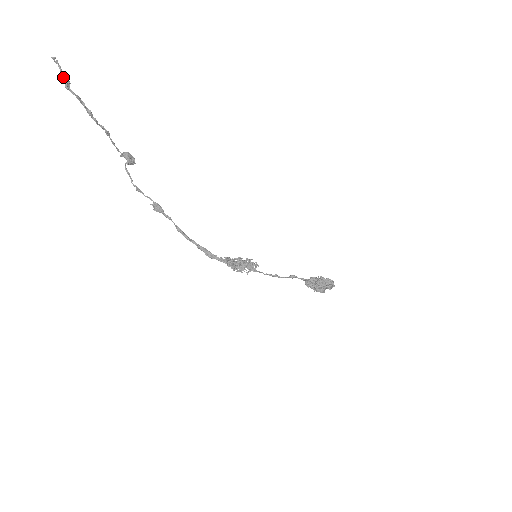
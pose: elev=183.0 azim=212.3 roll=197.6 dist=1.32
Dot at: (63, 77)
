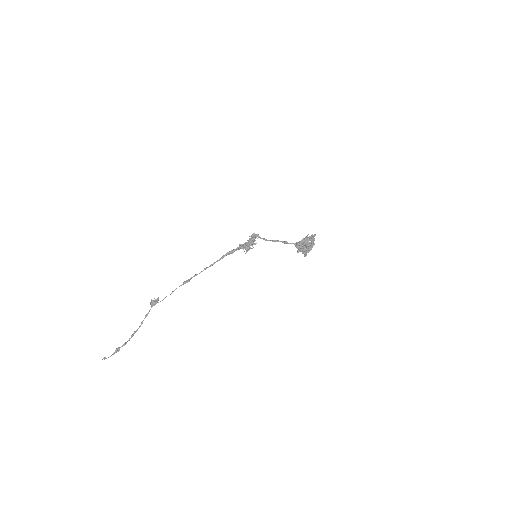
Dot at: (113, 353)
